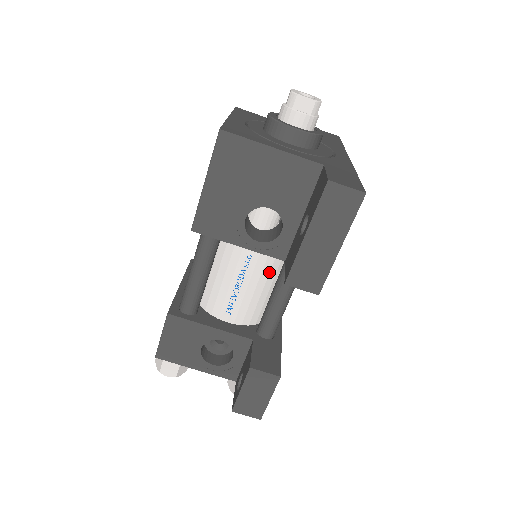
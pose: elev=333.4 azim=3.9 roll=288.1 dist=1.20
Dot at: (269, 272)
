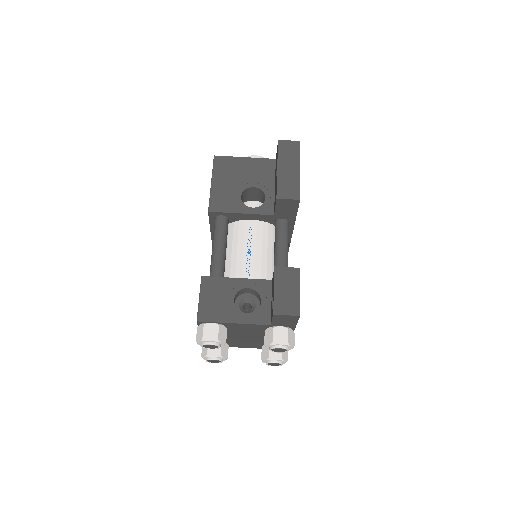
Dot at: (267, 240)
